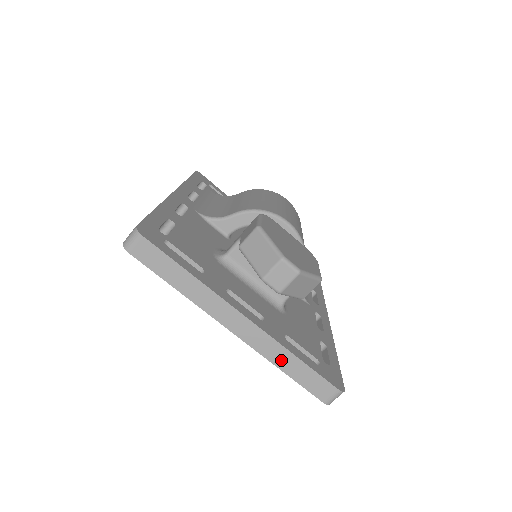
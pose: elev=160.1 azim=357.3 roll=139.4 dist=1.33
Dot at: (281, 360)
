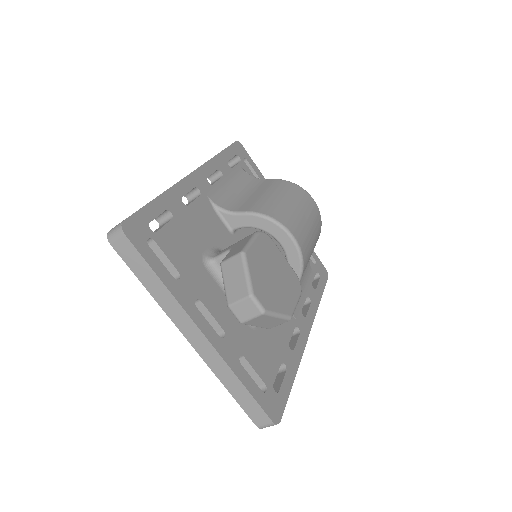
Dot at: (227, 379)
